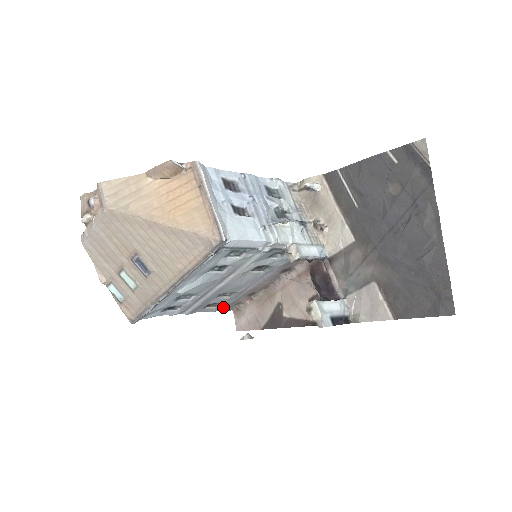
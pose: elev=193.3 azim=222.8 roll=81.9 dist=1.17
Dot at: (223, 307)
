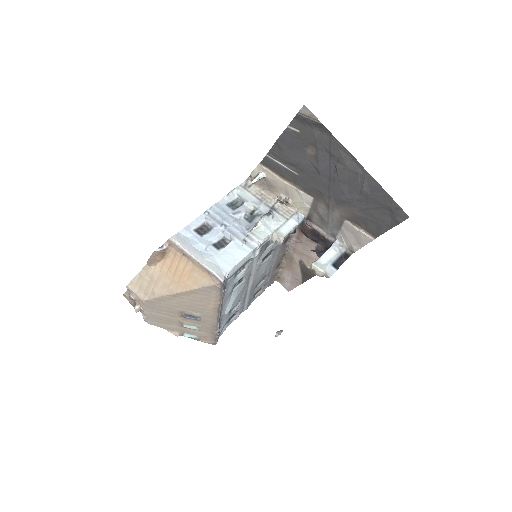
Dot at: (267, 285)
